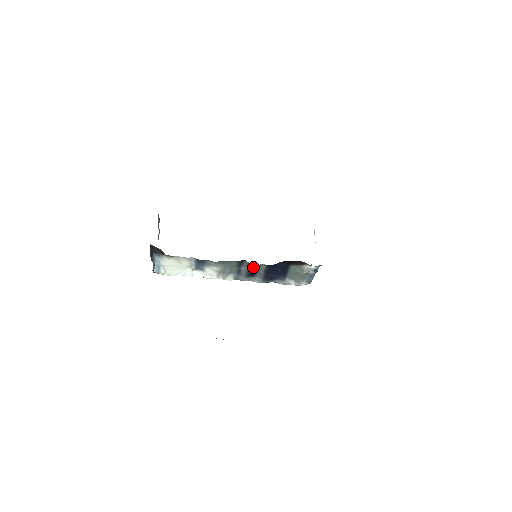
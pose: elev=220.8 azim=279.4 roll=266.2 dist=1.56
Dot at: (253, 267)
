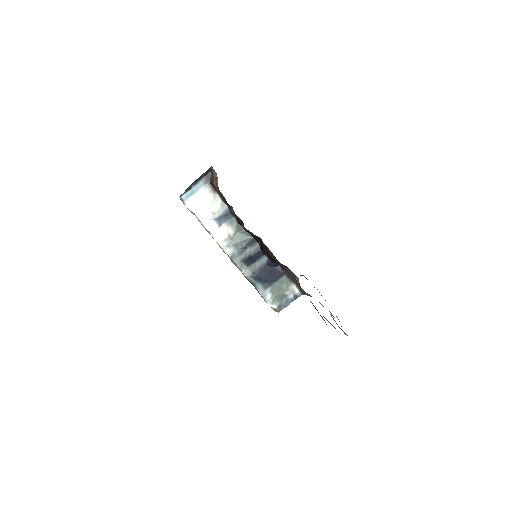
Dot at: (258, 253)
